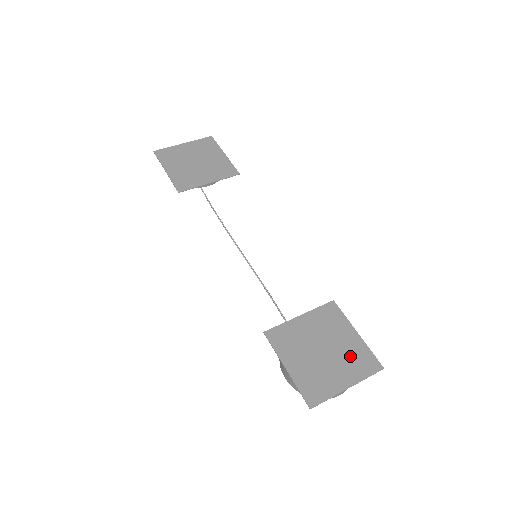
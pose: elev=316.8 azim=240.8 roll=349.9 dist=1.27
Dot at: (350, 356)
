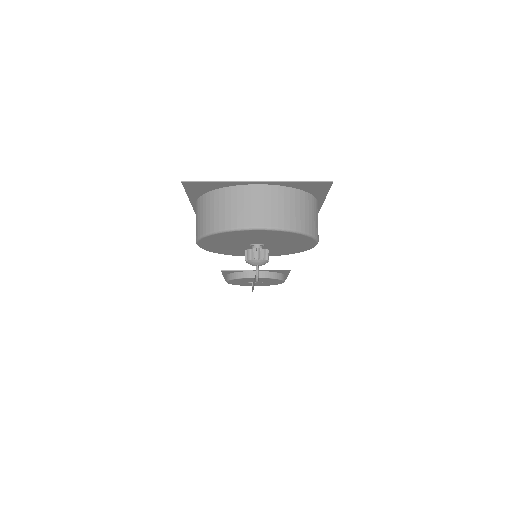
Dot at: occluded
